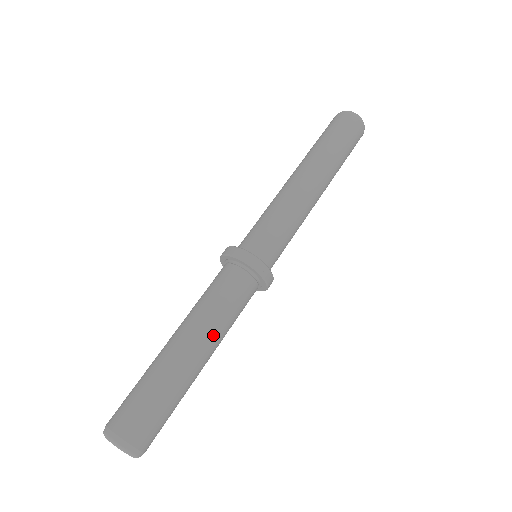
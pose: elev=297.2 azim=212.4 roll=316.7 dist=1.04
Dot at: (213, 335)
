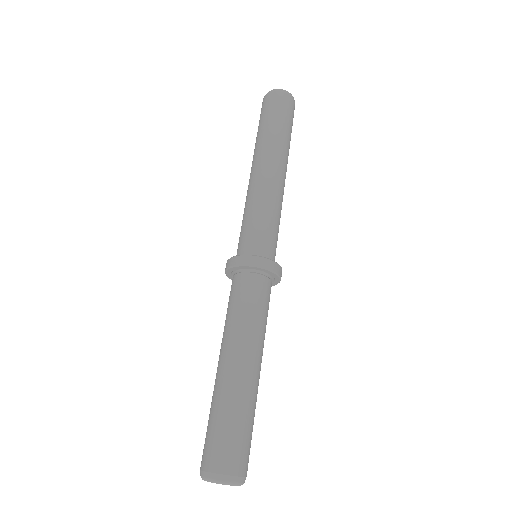
Dot at: occluded
